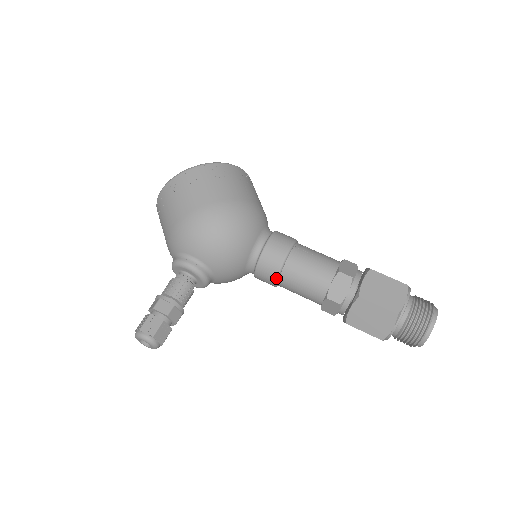
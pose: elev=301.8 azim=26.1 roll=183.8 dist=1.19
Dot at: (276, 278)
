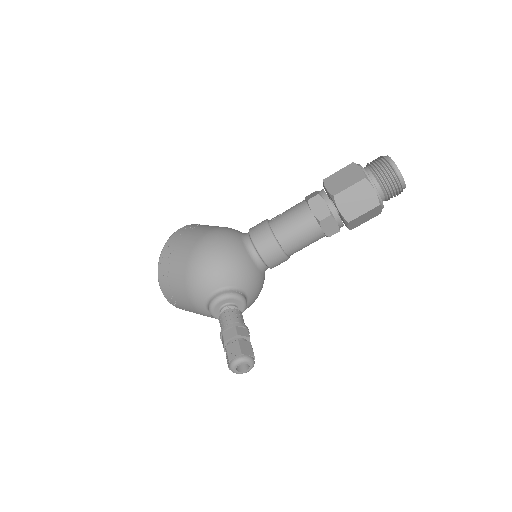
Dot at: (279, 248)
